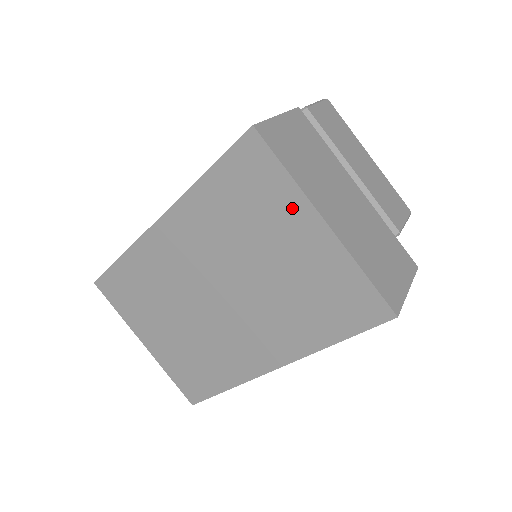
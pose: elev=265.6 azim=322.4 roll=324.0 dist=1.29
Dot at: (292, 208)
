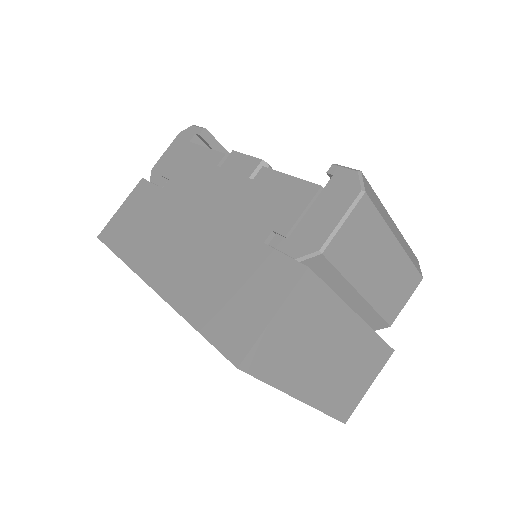
Dot at: occluded
